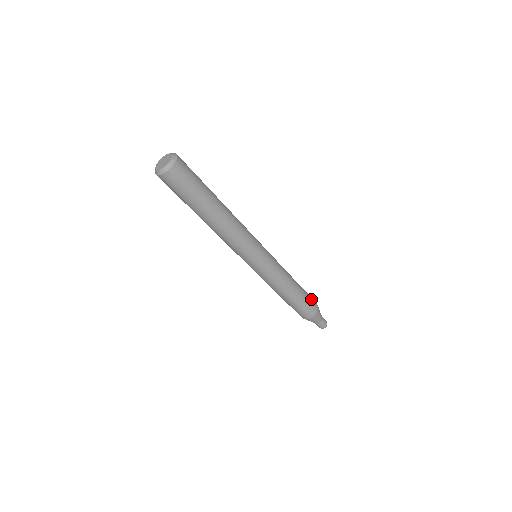
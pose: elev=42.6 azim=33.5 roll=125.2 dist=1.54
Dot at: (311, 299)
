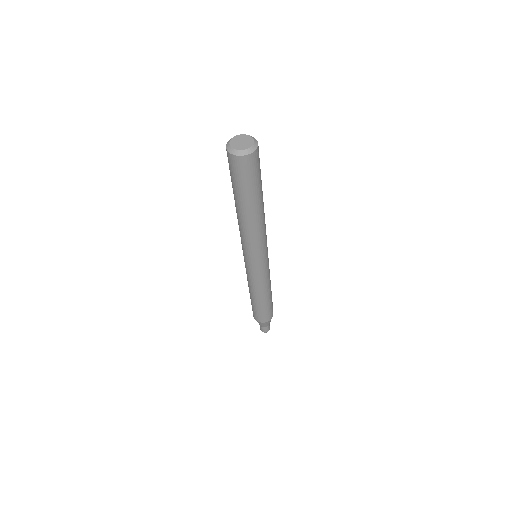
Dot at: (272, 310)
